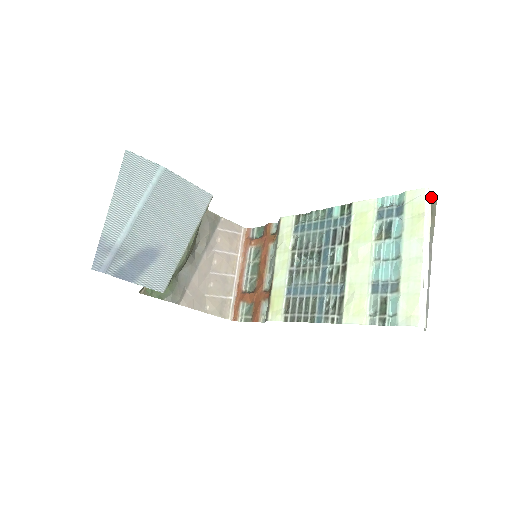
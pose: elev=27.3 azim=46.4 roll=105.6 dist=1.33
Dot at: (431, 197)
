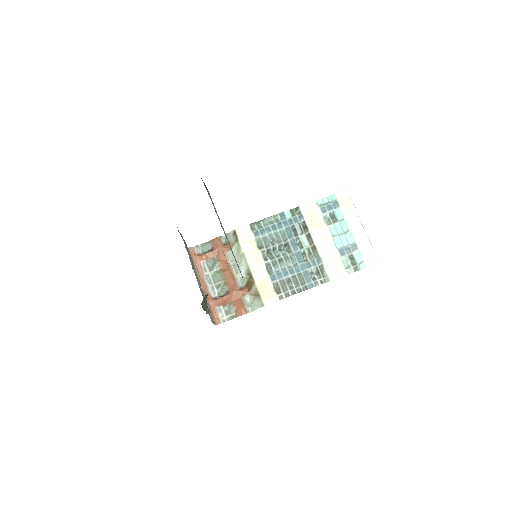
Dot at: occluded
